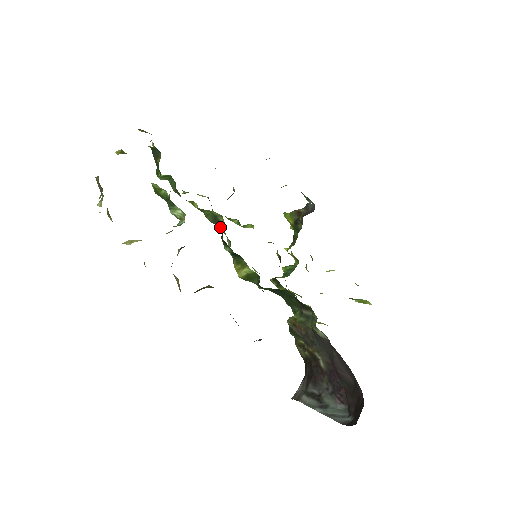
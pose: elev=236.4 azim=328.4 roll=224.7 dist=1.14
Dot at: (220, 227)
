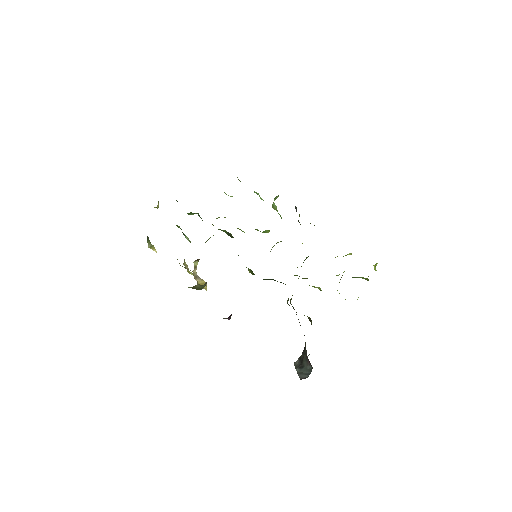
Dot at: occluded
